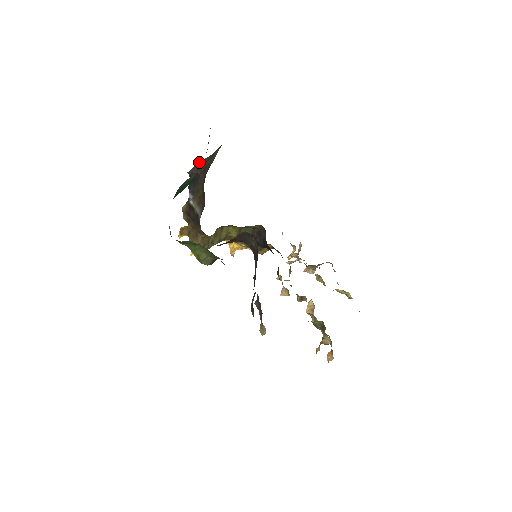
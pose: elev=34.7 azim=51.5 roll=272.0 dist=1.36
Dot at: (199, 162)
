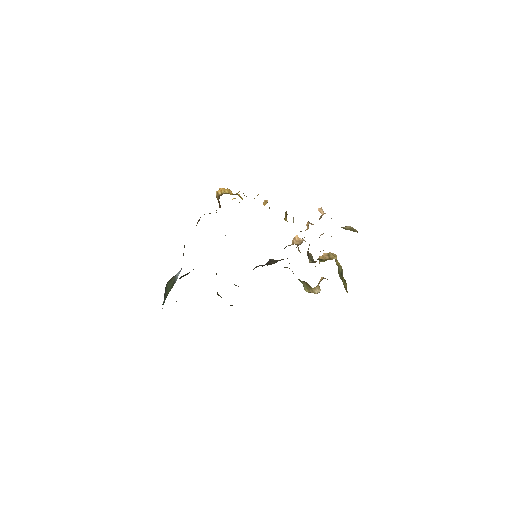
Dot at: occluded
